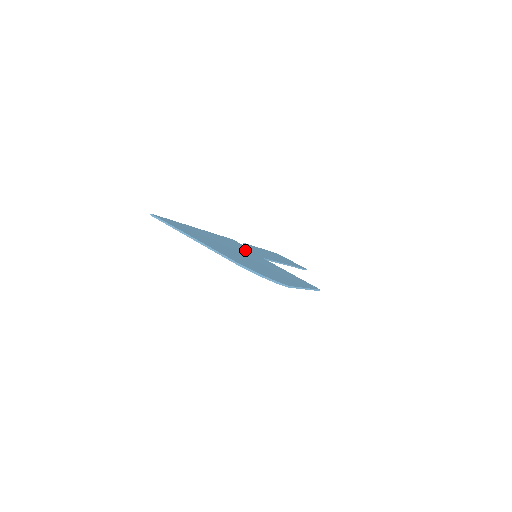
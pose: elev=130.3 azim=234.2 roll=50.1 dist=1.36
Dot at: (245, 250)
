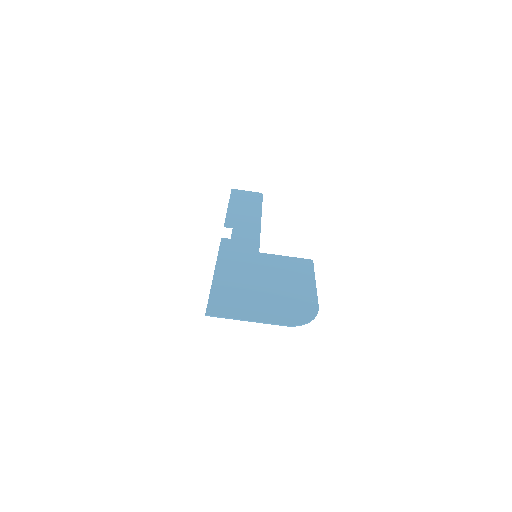
Dot at: (248, 259)
